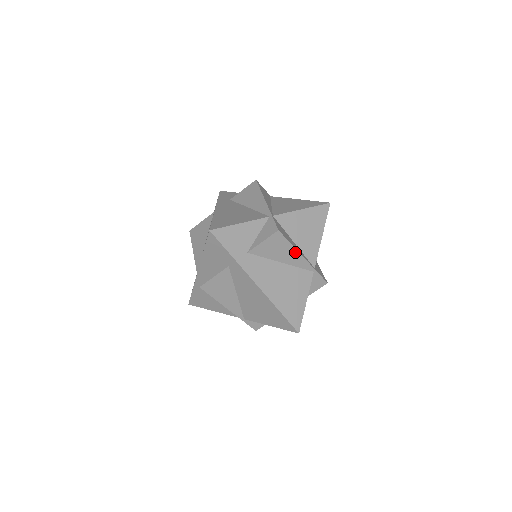
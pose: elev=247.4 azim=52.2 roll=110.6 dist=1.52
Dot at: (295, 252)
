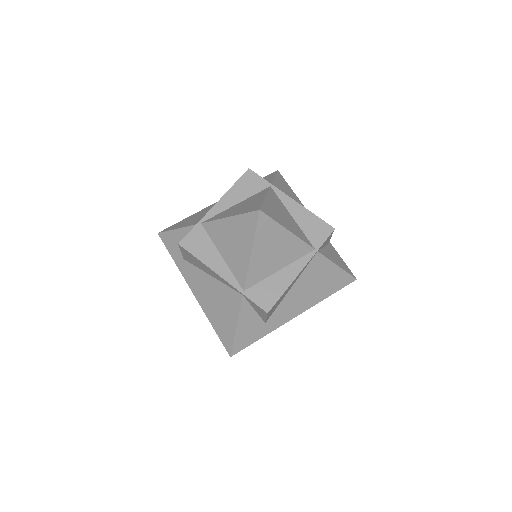
Dot at: (209, 268)
